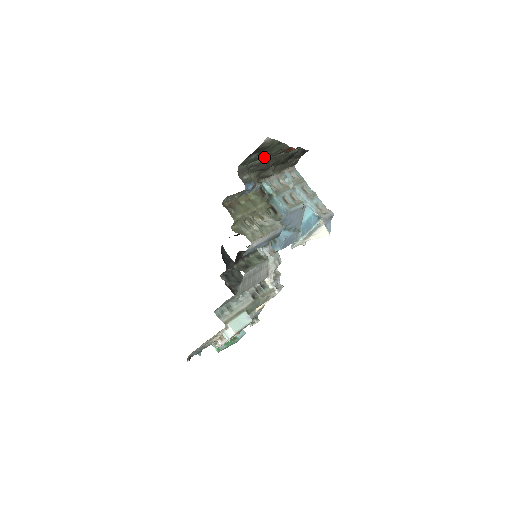
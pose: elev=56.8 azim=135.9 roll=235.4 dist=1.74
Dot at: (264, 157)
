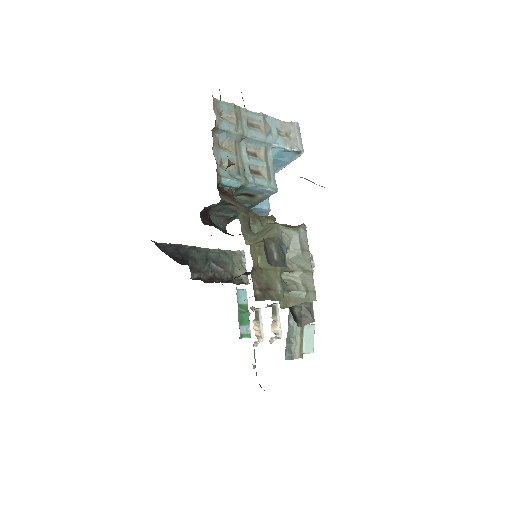
Dot at: occluded
